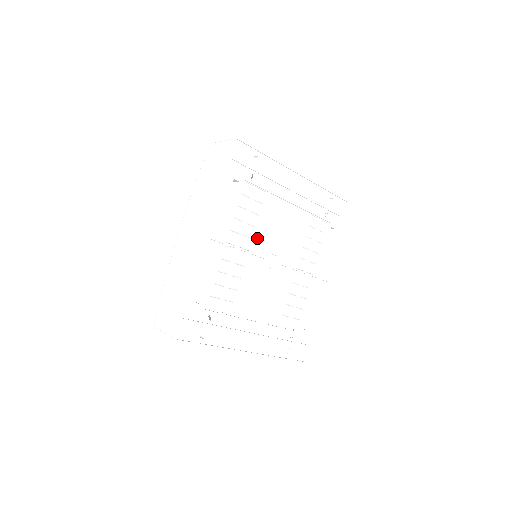
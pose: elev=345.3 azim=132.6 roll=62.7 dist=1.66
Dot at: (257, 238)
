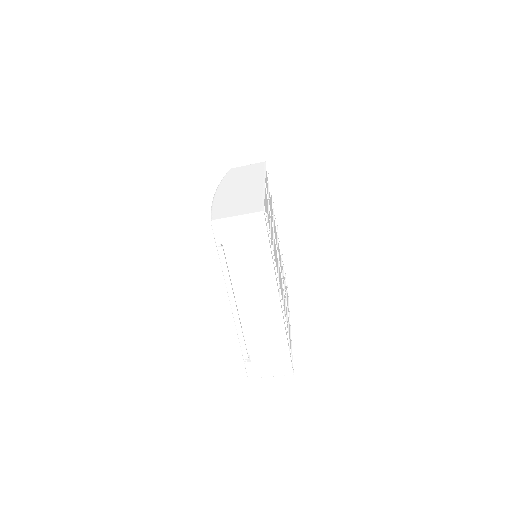
Dot at: occluded
